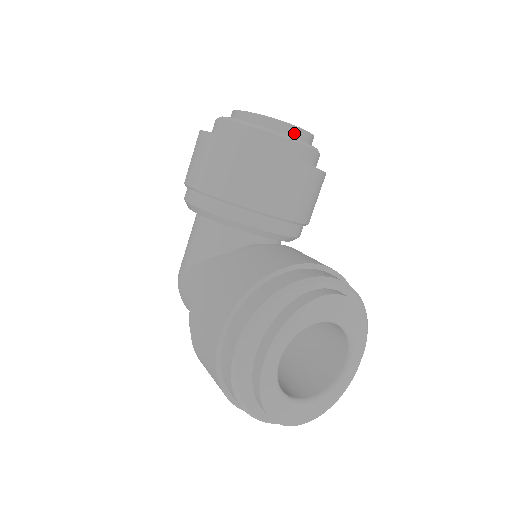
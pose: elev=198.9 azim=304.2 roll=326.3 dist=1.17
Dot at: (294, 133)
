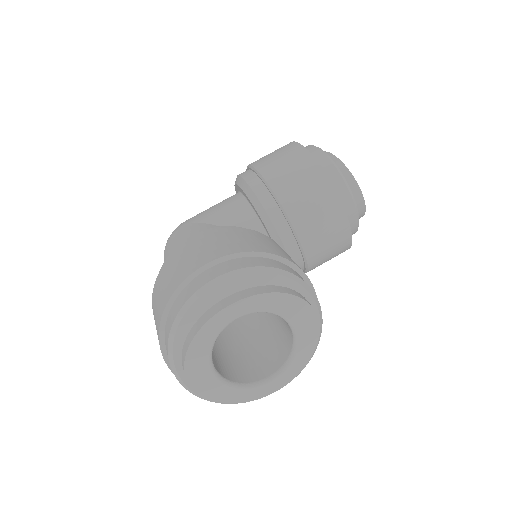
Dot at: (357, 197)
